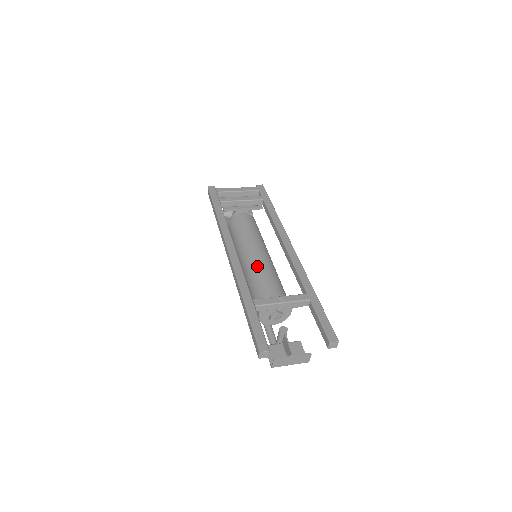
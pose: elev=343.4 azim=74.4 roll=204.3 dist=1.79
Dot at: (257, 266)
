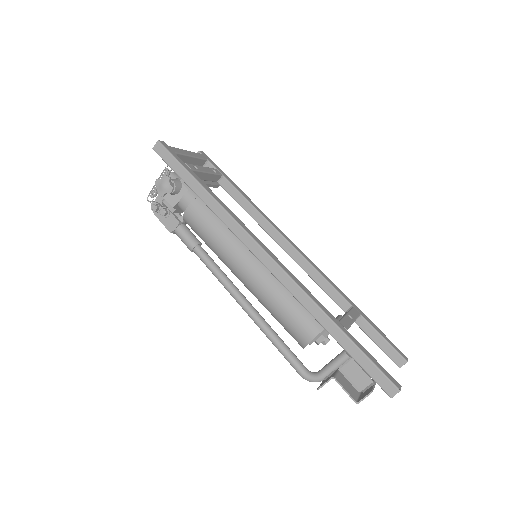
Dot at: occluded
